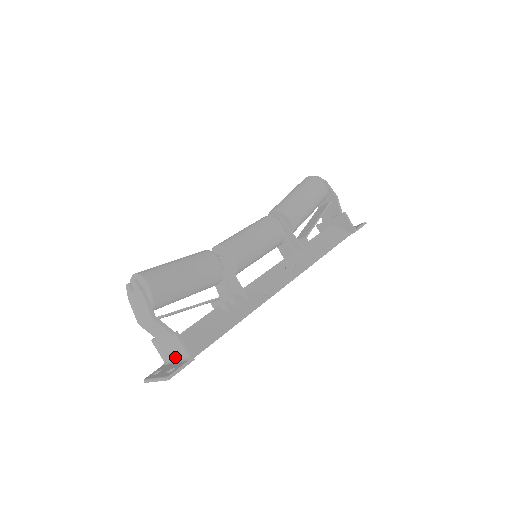
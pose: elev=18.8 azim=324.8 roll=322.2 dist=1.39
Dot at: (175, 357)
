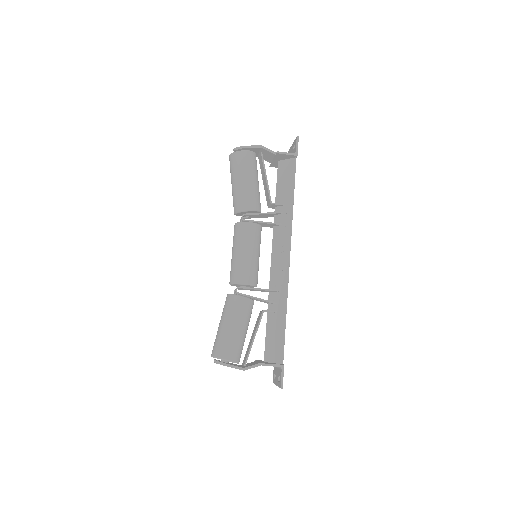
Dot at: occluded
